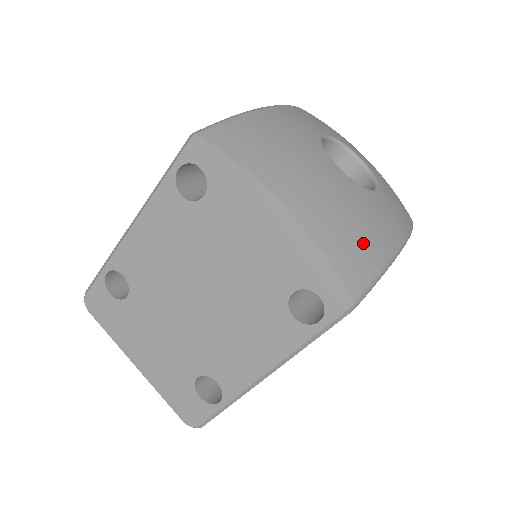
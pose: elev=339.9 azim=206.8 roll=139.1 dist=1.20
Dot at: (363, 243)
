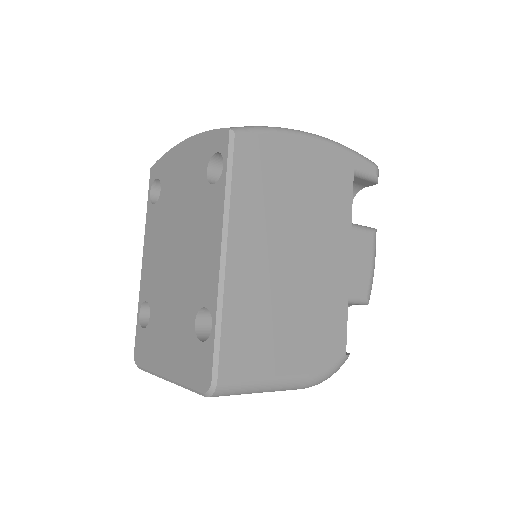
Dot at: occluded
